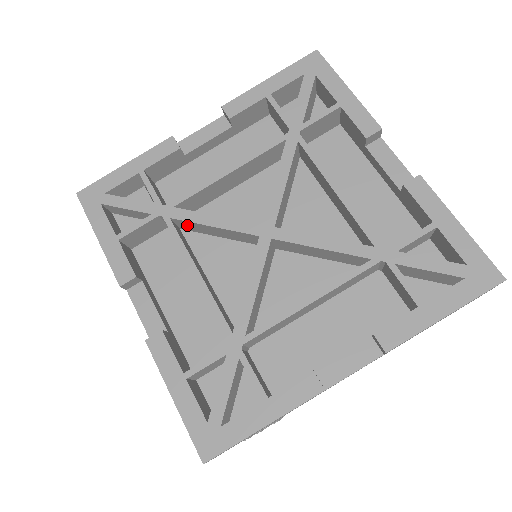
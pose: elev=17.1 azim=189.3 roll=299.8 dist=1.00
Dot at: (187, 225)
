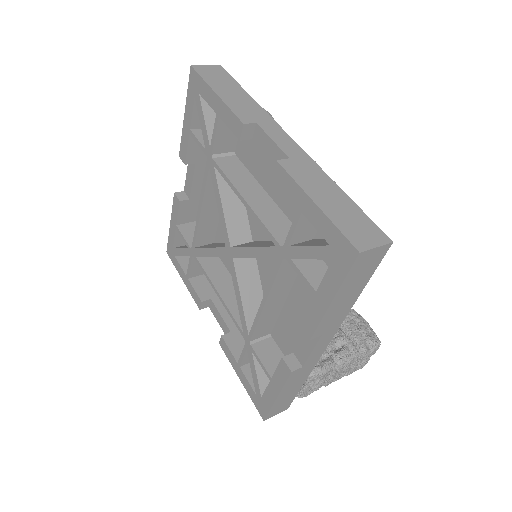
Dot at: occluded
